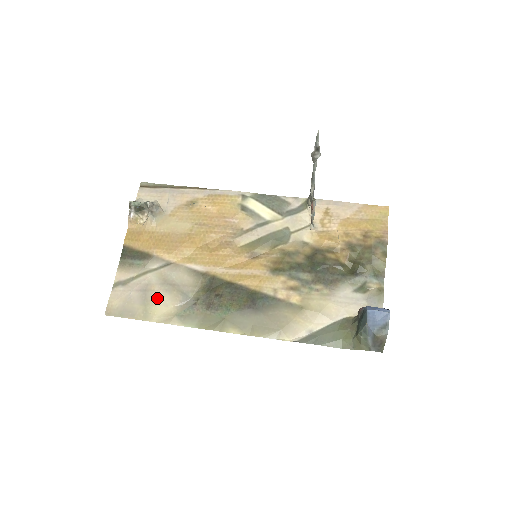
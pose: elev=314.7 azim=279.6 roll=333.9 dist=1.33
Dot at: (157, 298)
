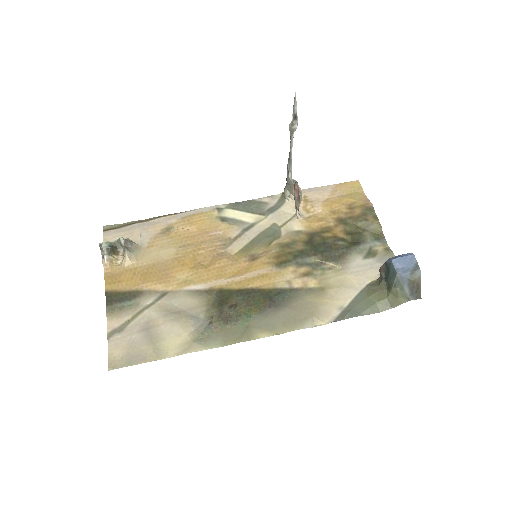
Dot at: (165, 331)
